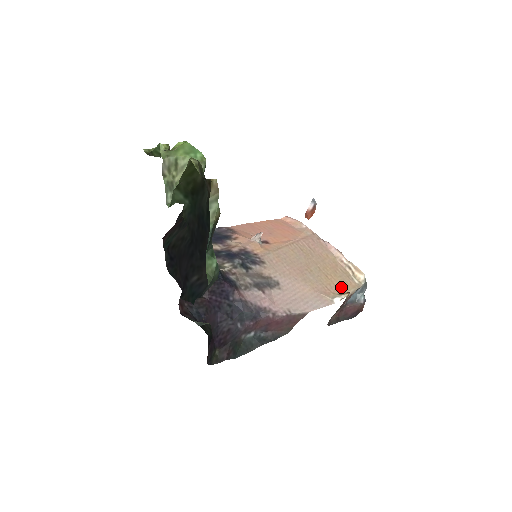
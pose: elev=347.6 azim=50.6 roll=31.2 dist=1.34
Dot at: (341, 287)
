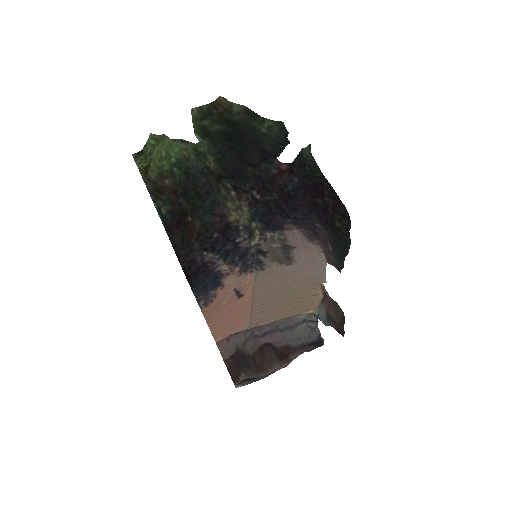
Dot at: (312, 298)
